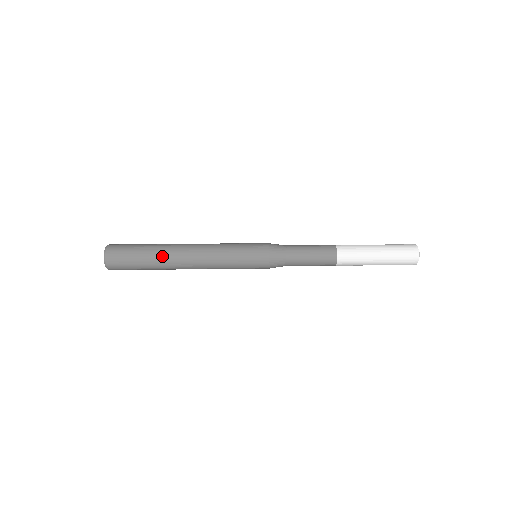
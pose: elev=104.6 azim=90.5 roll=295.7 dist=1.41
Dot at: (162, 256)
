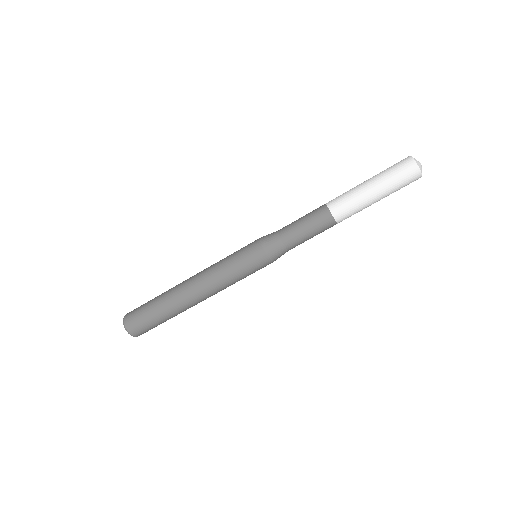
Dot at: (181, 312)
